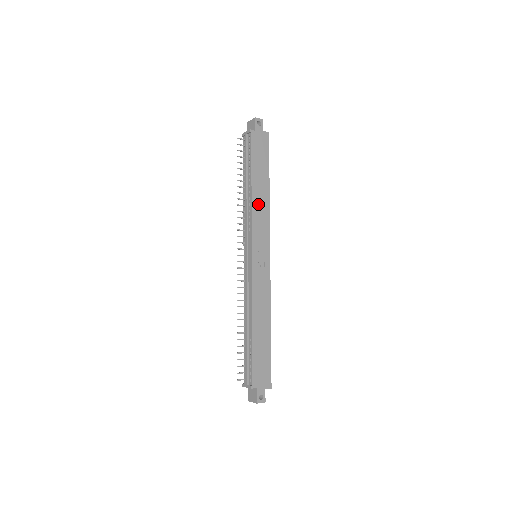
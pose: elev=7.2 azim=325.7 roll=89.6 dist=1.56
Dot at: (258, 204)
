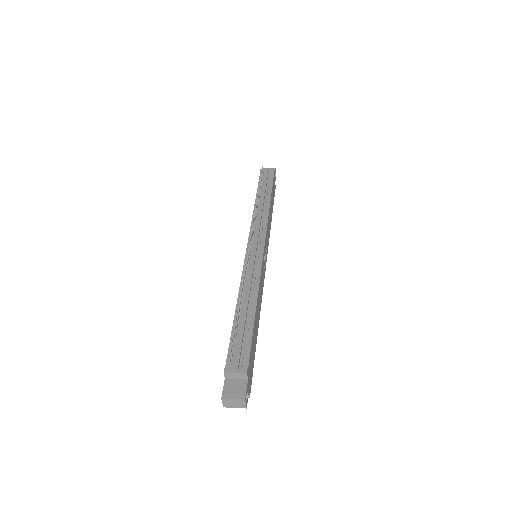
Dot at: (269, 219)
